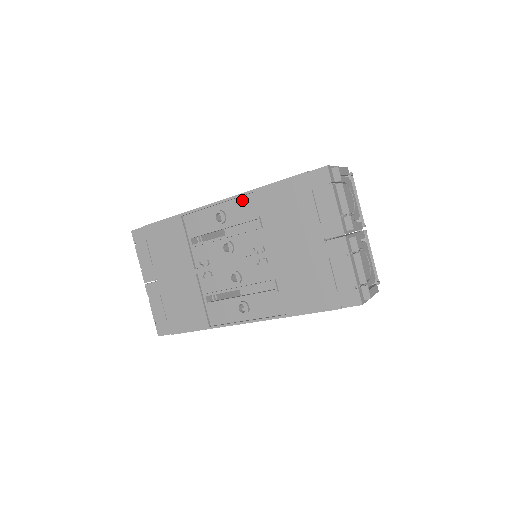
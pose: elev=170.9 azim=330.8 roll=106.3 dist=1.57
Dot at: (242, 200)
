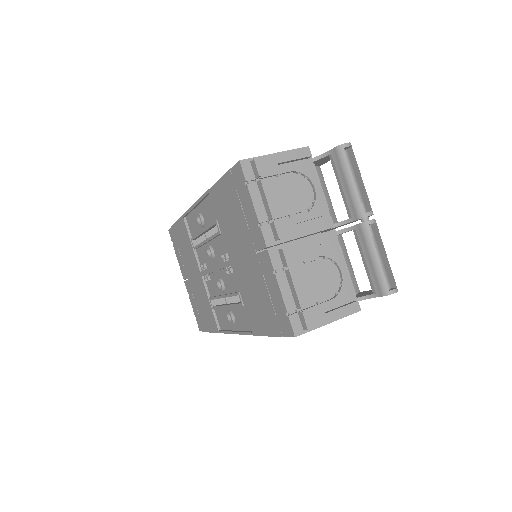
Dot at: (207, 202)
